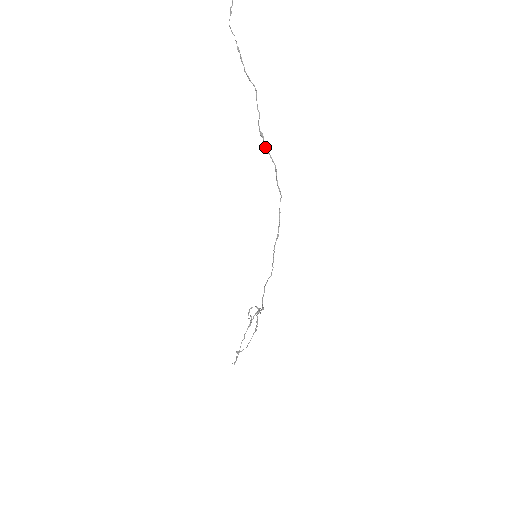
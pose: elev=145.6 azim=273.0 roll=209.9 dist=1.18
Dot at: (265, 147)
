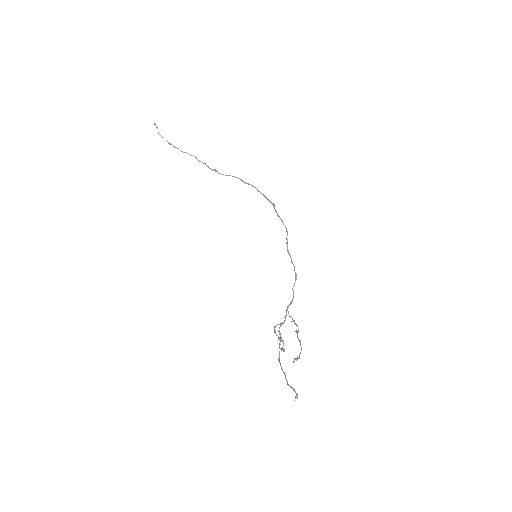
Dot at: occluded
